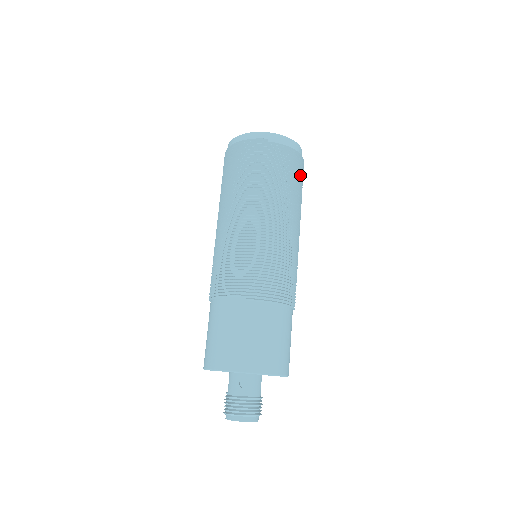
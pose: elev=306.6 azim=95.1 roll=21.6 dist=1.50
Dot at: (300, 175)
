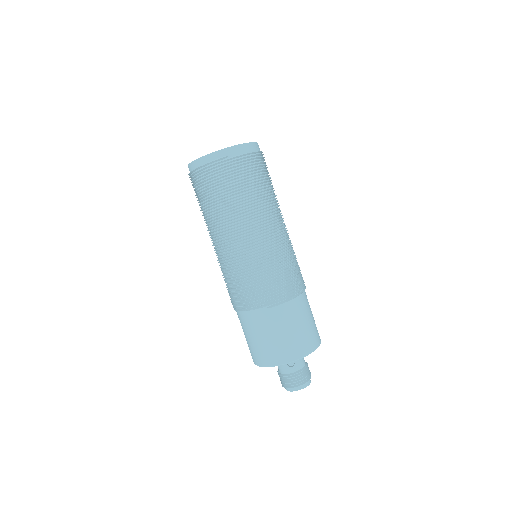
Dot at: (266, 170)
